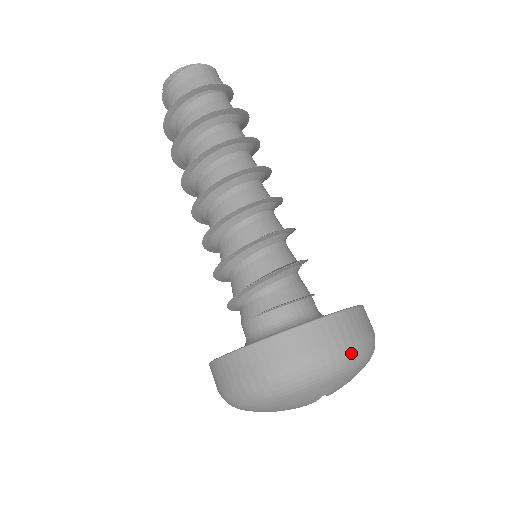
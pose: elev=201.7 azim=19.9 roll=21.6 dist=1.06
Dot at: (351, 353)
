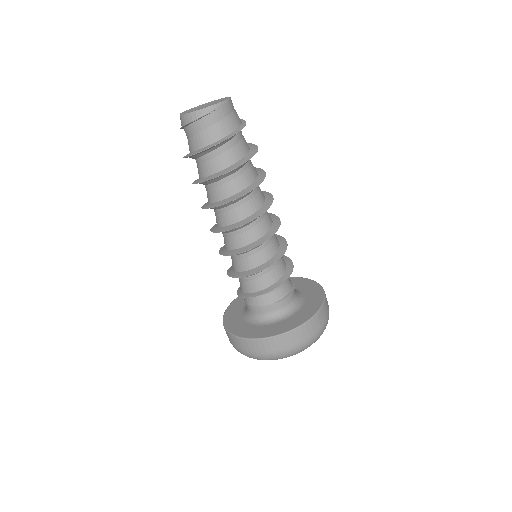
Dot at: occluded
